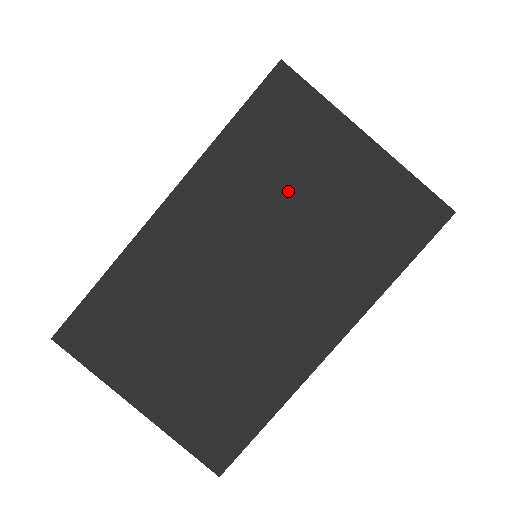
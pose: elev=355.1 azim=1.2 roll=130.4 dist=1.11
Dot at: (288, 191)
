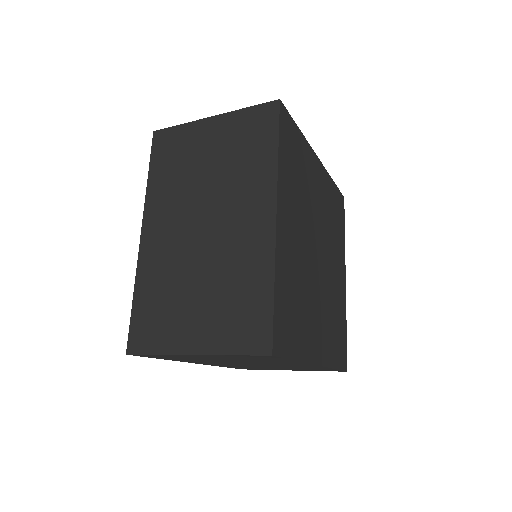
Dot at: (193, 172)
